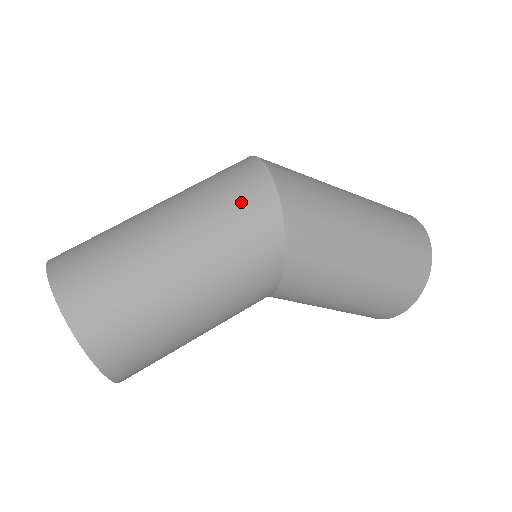
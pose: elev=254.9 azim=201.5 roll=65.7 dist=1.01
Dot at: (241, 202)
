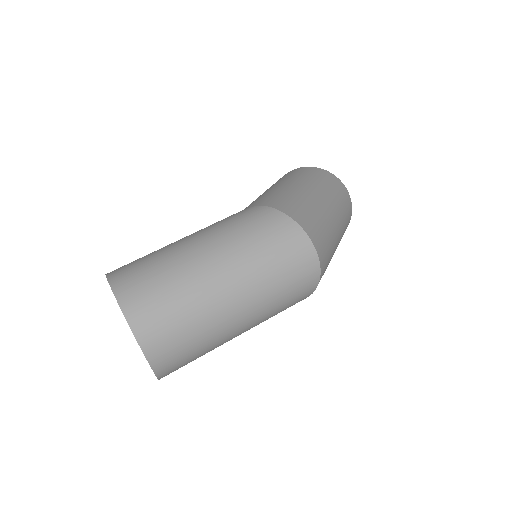
Dot at: (293, 299)
